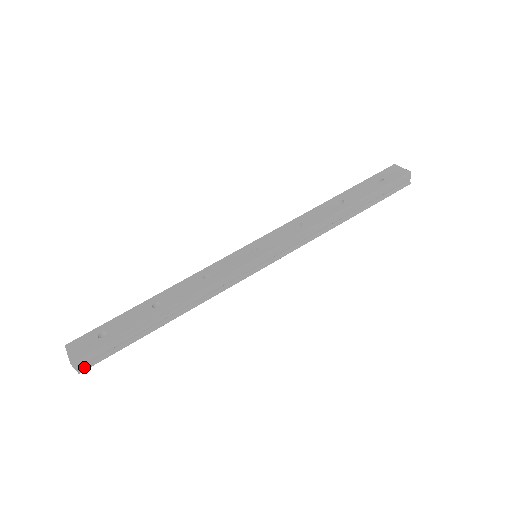
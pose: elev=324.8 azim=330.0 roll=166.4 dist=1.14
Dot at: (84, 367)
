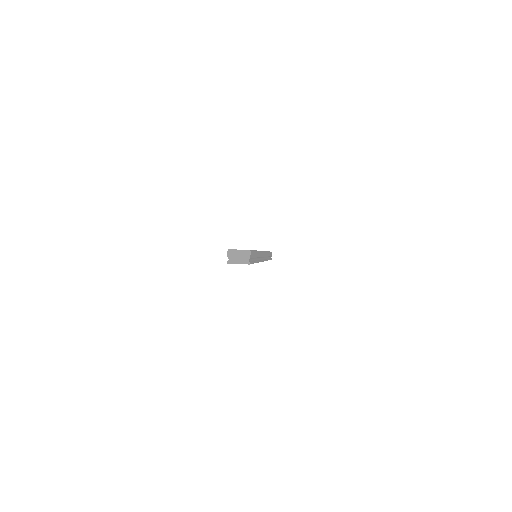
Dot at: (250, 261)
